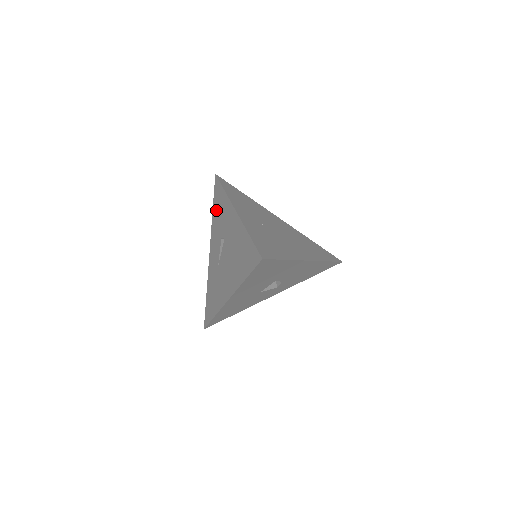
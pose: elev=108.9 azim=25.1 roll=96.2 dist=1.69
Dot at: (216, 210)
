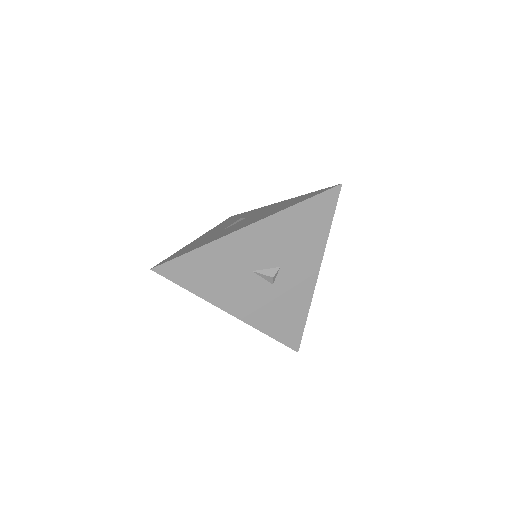
Dot at: (228, 221)
